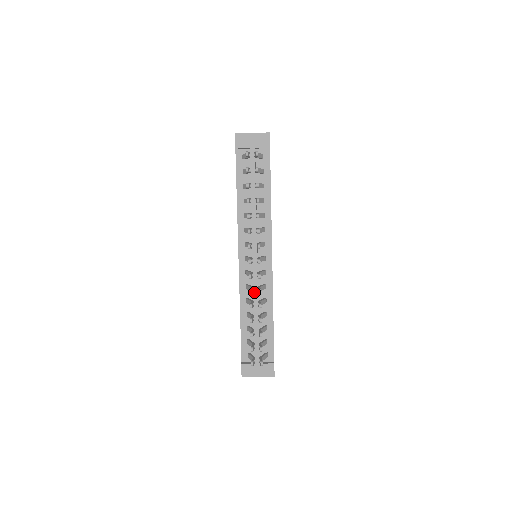
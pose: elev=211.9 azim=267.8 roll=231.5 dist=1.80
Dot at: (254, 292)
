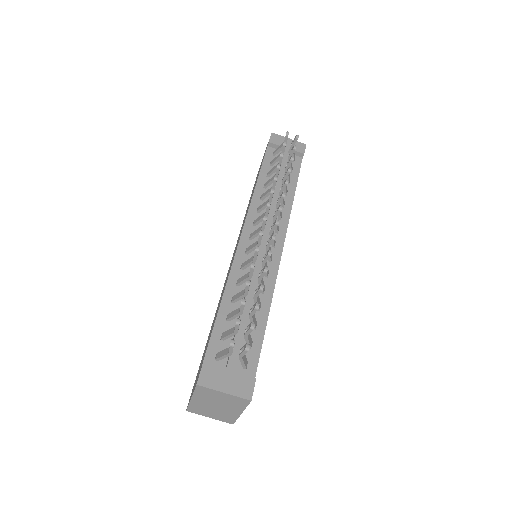
Dot at: occluded
